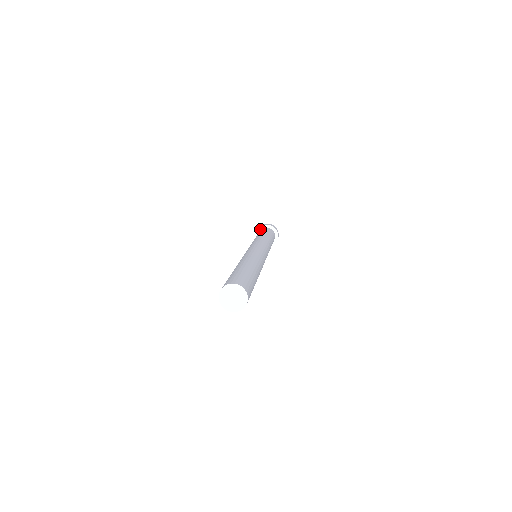
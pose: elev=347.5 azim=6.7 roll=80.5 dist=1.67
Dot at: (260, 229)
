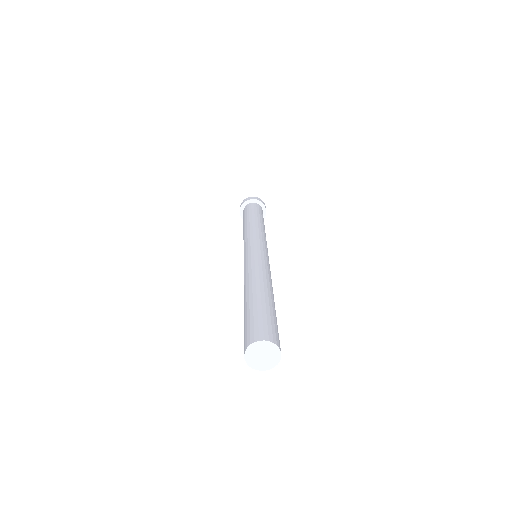
Dot at: (245, 204)
